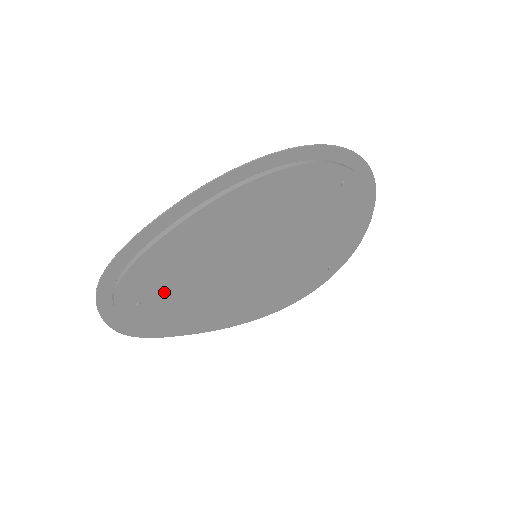
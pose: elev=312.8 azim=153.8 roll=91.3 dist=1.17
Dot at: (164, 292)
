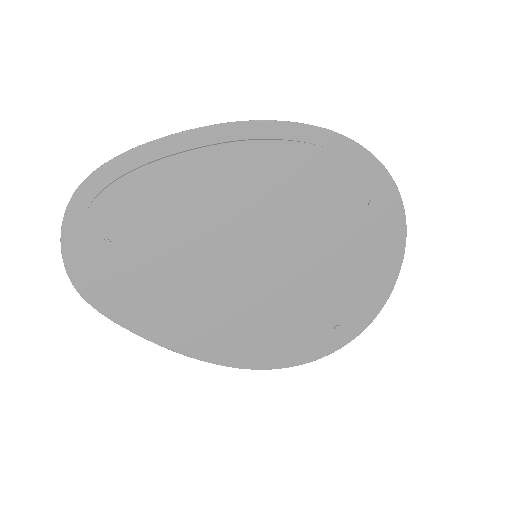
Dot at: (141, 241)
